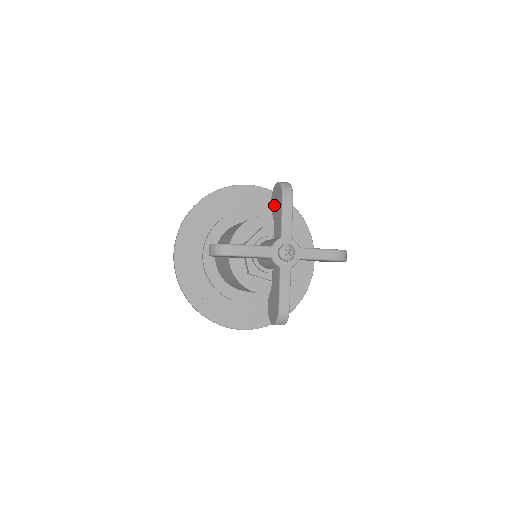
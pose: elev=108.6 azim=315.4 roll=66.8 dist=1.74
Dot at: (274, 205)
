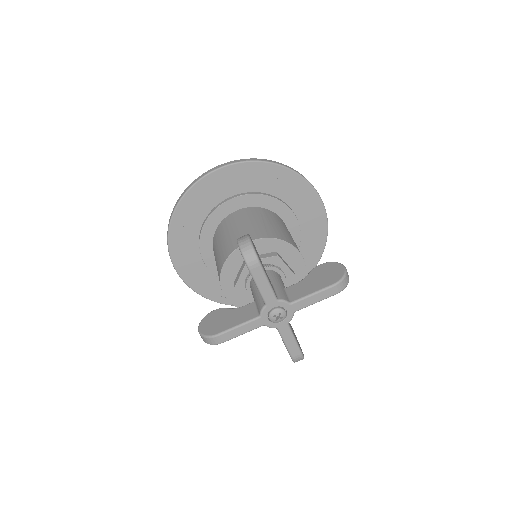
Dot at: occluded
